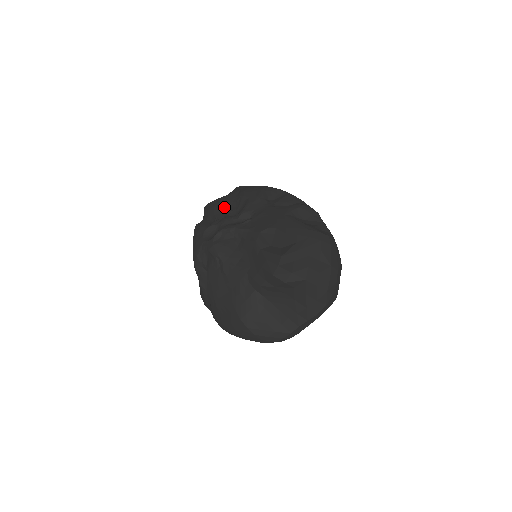
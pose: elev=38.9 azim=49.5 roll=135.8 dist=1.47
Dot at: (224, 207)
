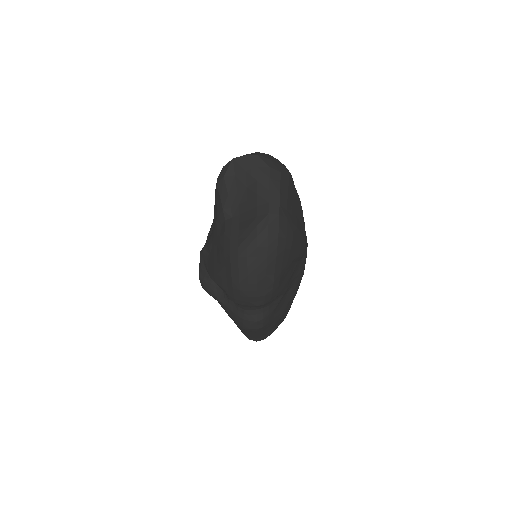
Dot at: occluded
